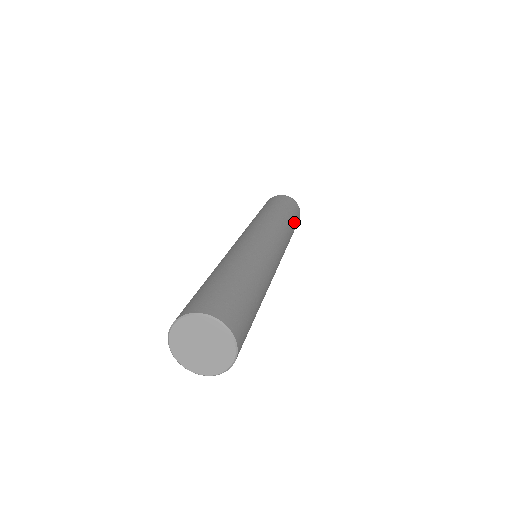
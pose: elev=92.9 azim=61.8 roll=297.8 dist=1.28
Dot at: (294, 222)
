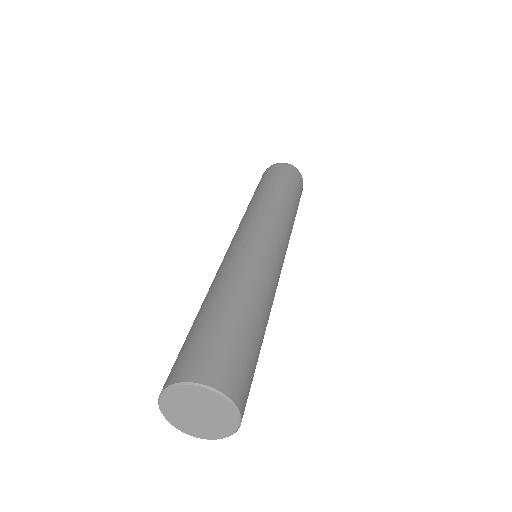
Dot at: (294, 193)
